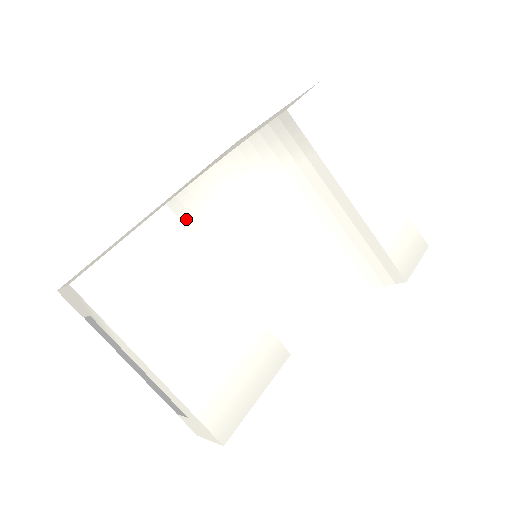
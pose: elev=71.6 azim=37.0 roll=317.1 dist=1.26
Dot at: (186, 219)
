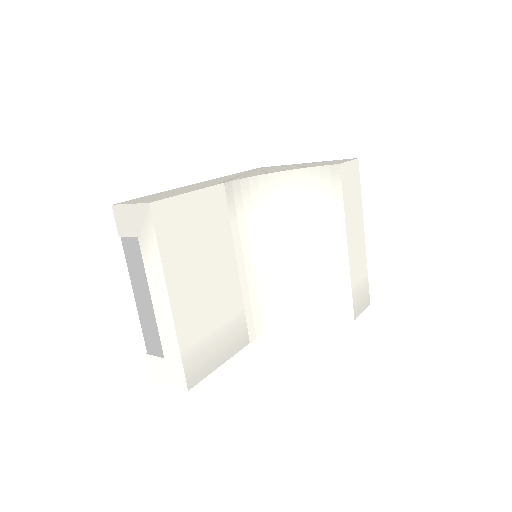
Dot at: (230, 202)
